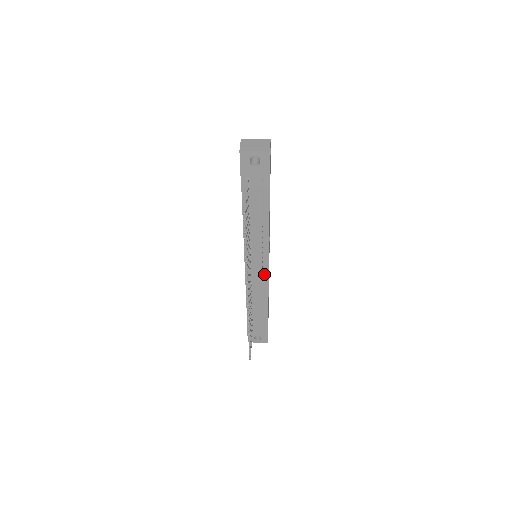
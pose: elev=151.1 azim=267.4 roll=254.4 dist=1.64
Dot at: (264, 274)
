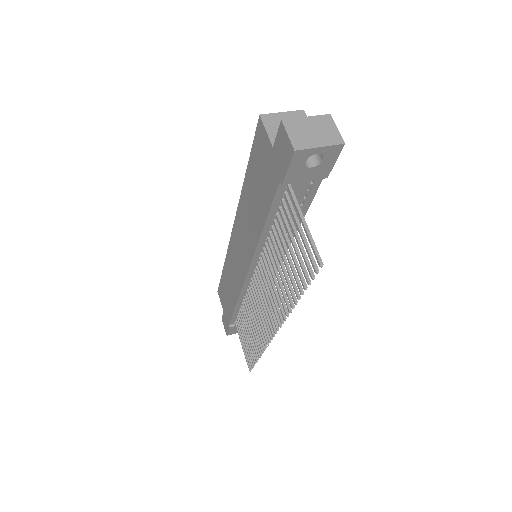
Dot at: occluded
